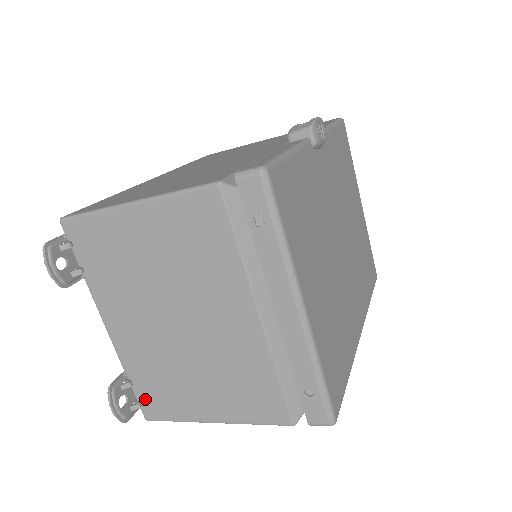
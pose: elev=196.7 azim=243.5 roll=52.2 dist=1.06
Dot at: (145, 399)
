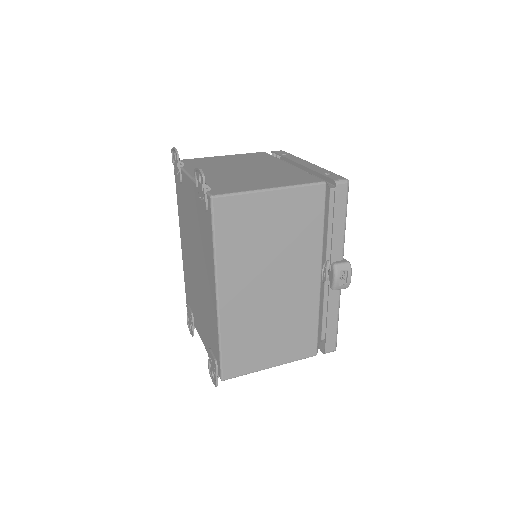
Dot at: occluded
